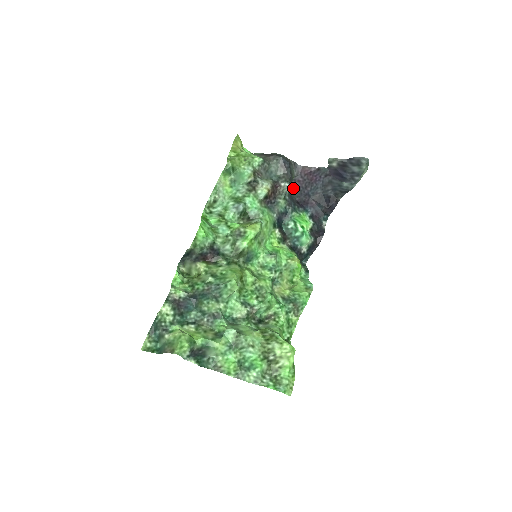
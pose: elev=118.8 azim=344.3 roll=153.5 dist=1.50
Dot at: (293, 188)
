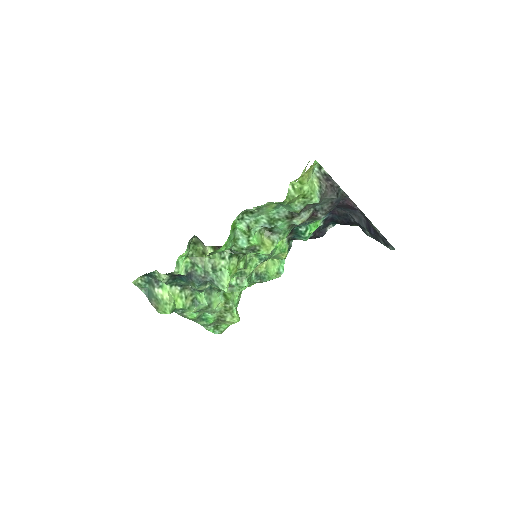
Dot at: occluded
